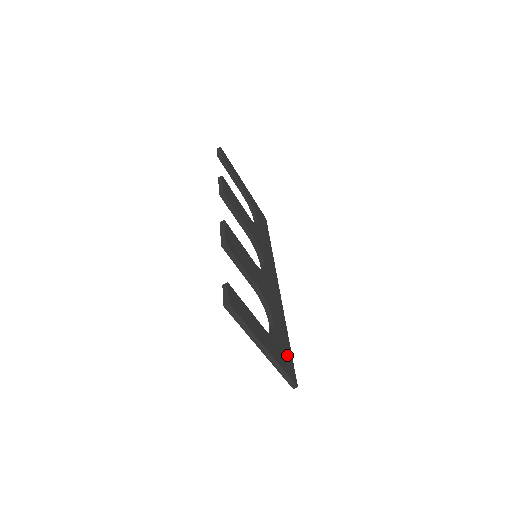
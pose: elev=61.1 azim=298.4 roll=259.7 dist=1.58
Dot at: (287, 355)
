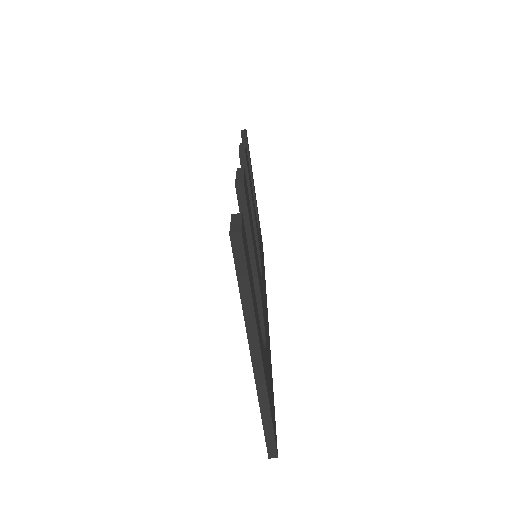
Dot at: (272, 399)
